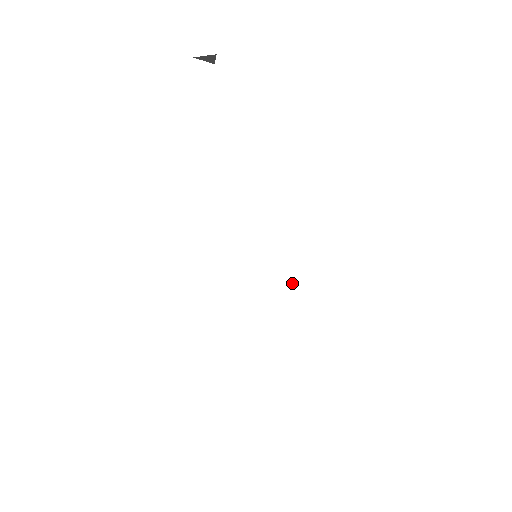
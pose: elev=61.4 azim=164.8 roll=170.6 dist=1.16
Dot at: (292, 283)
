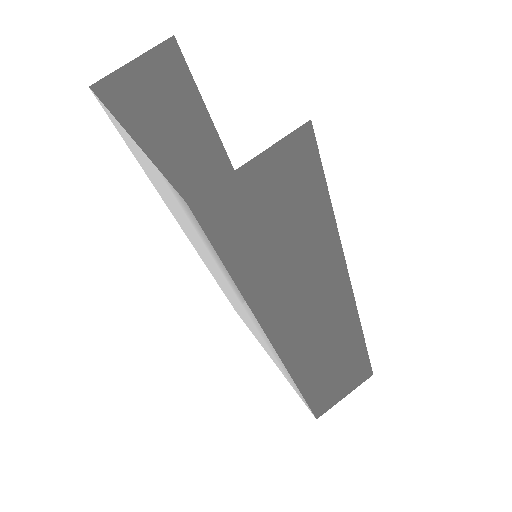
Dot at: occluded
